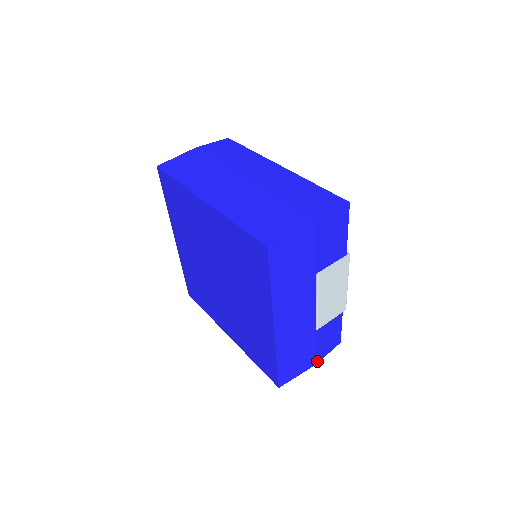
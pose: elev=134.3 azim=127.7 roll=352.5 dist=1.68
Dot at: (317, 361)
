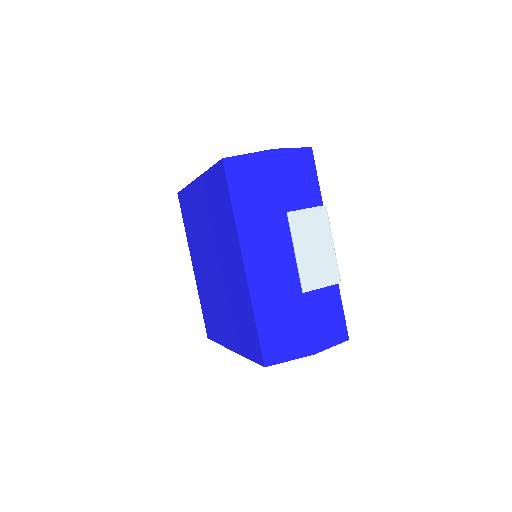
Dot at: (316, 350)
